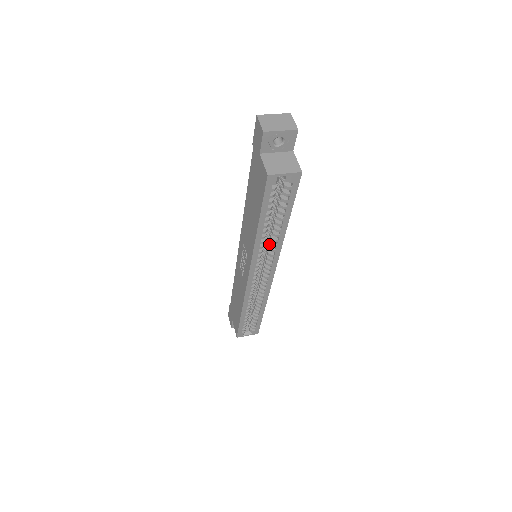
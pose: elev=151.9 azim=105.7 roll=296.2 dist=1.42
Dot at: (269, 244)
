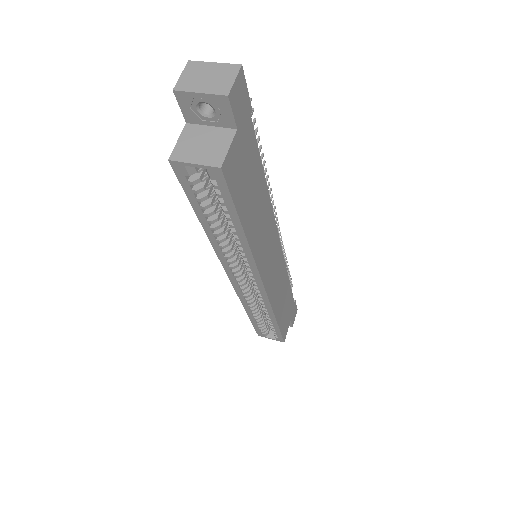
Dot at: occluded
